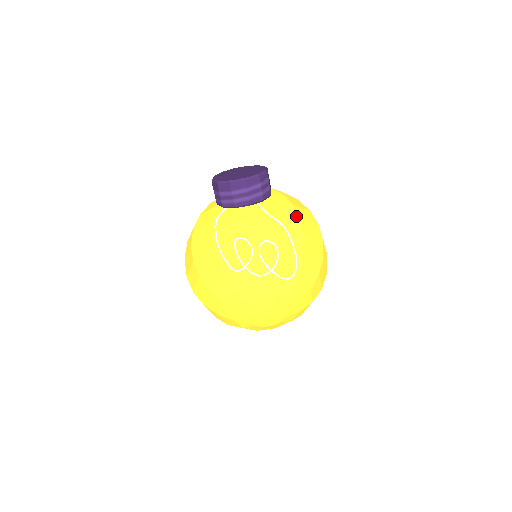
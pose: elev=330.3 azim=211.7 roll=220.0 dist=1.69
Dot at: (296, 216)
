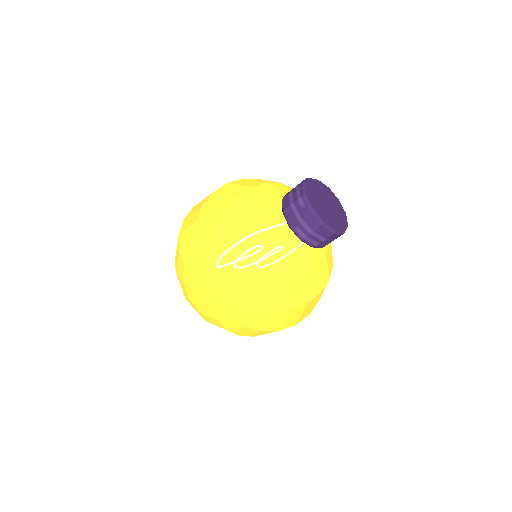
Dot at: (252, 186)
